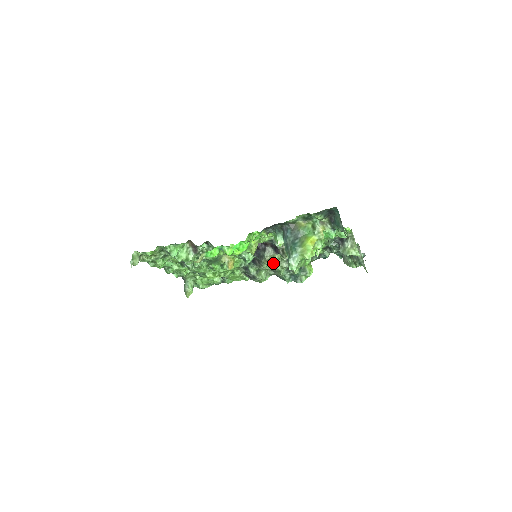
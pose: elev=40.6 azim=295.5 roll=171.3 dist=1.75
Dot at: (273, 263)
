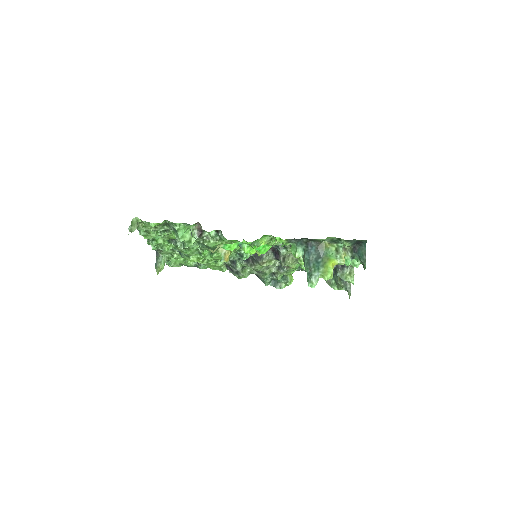
Dot at: occluded
